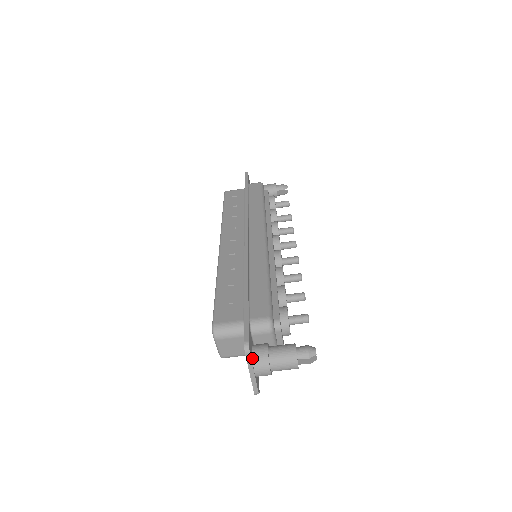
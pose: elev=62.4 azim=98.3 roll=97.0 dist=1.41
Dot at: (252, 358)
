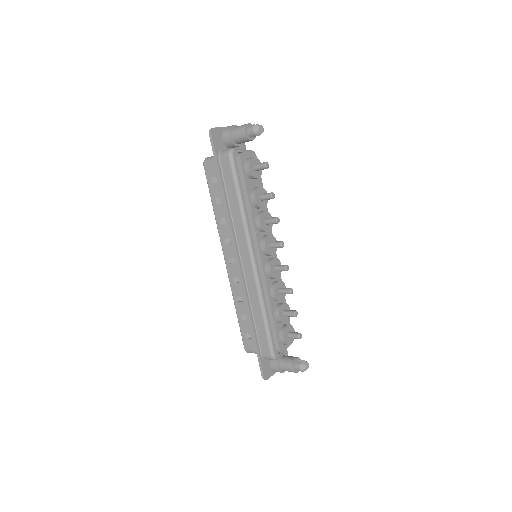
Dot at: (272, 370)
